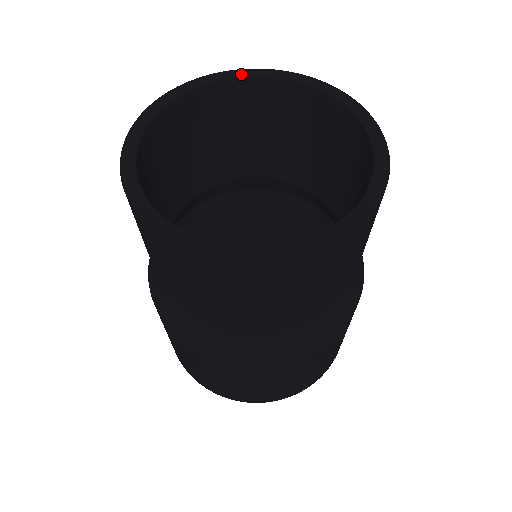
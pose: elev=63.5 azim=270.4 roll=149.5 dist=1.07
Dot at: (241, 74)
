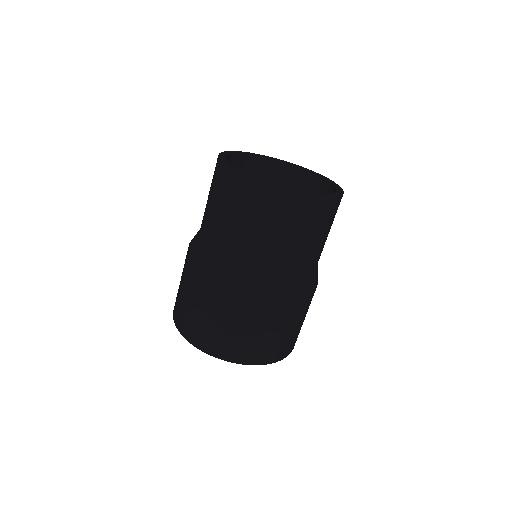
Dot at: (266, 157)
